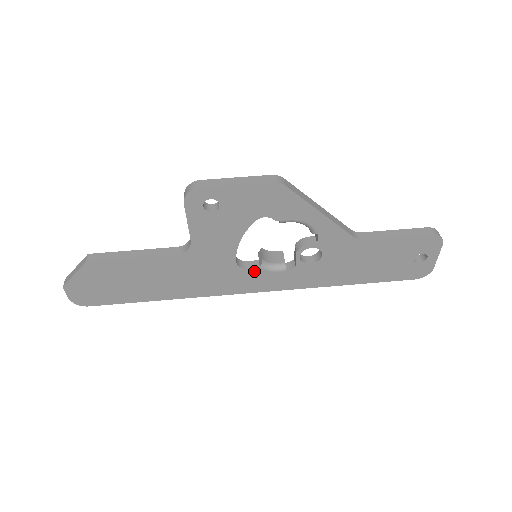
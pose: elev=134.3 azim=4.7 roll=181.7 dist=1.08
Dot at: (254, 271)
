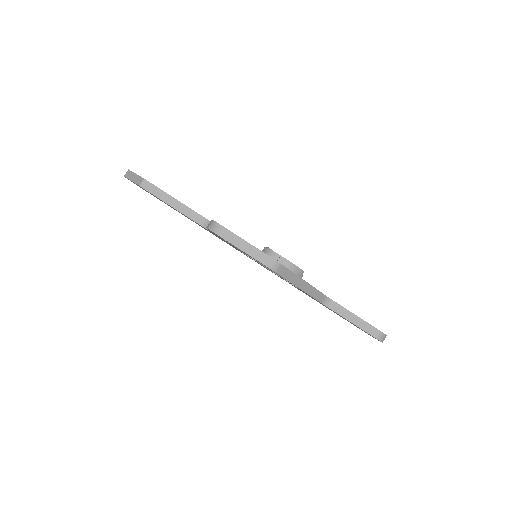
Dot at: (252, 258)
